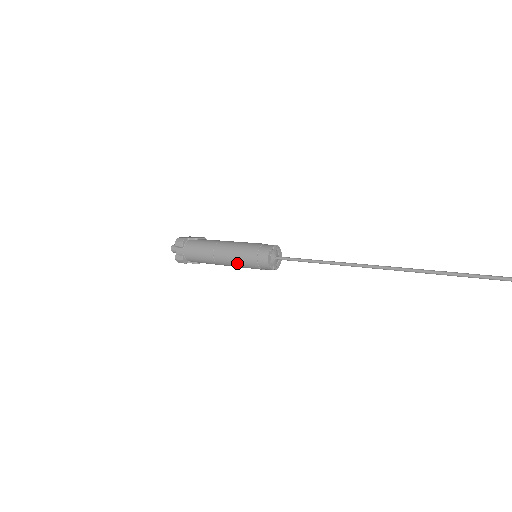
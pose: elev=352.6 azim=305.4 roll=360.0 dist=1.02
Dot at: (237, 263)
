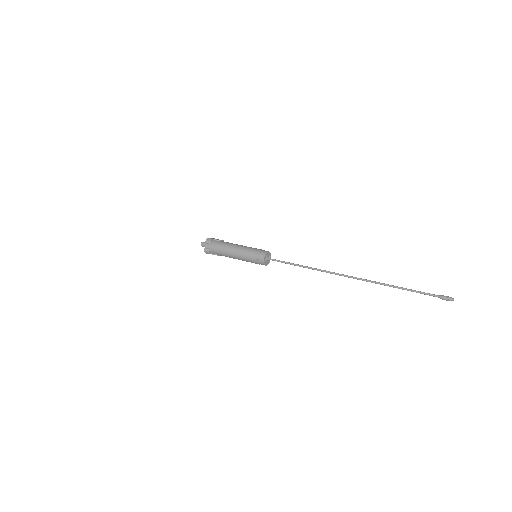
Dot at: (244, 258)
